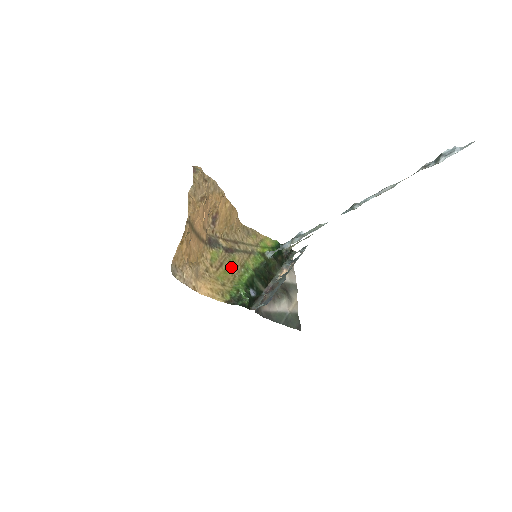
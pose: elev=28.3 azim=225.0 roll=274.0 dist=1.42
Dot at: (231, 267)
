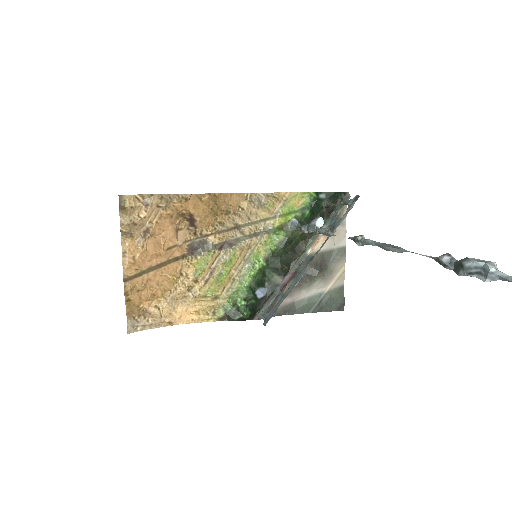
Dot at: (228, 270)
